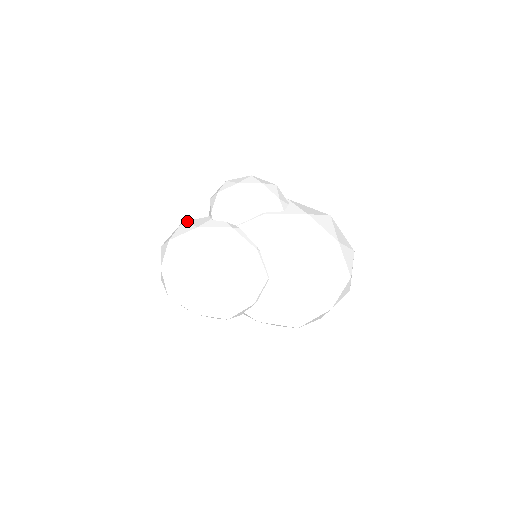
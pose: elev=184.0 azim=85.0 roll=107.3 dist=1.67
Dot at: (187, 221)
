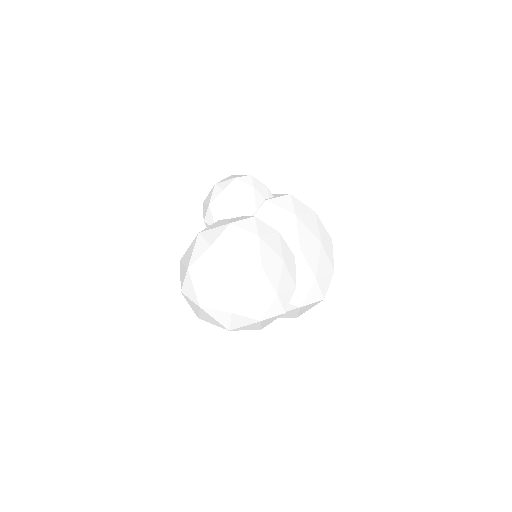
Dot at: (203, 230)
